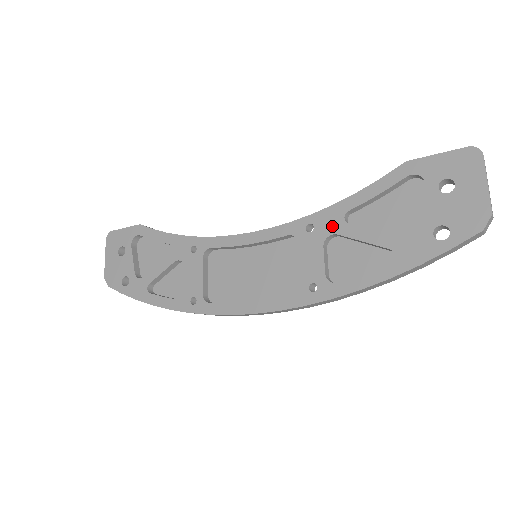
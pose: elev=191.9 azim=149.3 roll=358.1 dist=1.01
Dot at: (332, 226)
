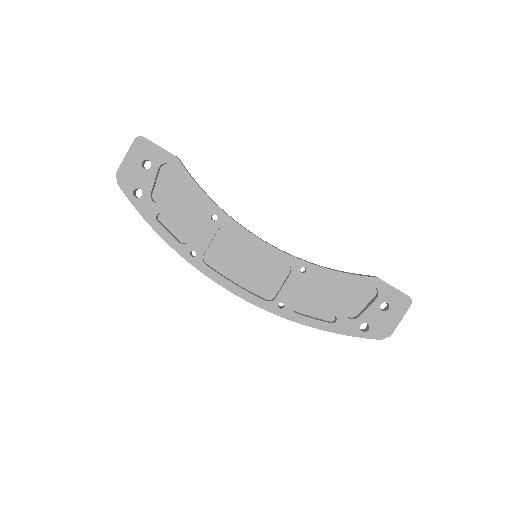
Dot at: (316, 280)
